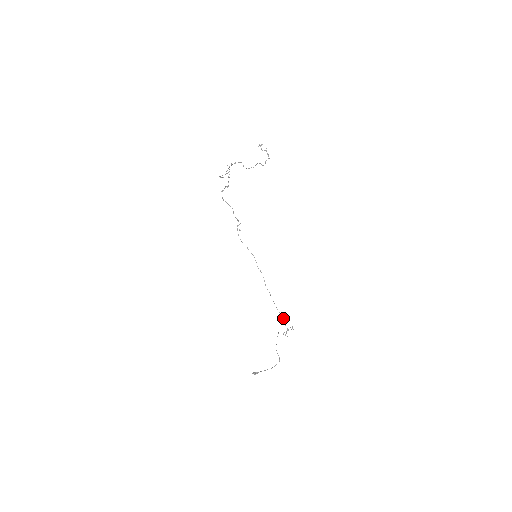
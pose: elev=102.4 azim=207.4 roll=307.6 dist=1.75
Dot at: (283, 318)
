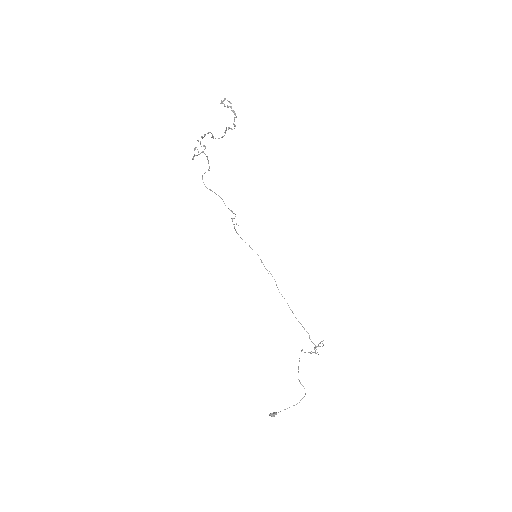
Dot at: (307, 332)
